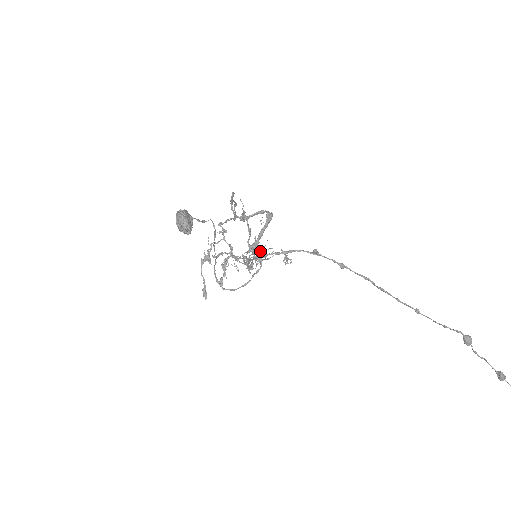
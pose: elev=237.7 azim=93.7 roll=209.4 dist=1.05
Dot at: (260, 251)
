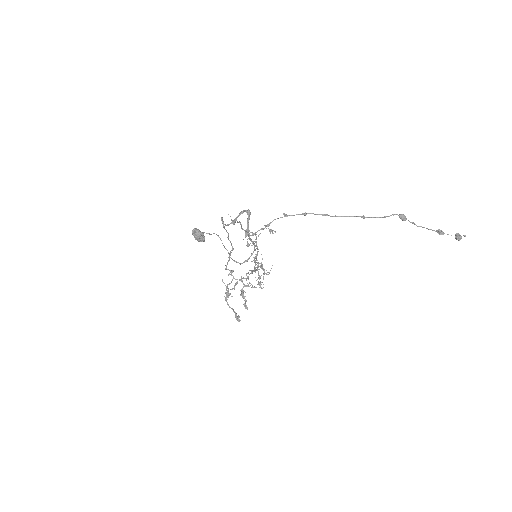
Dot at: occluded
